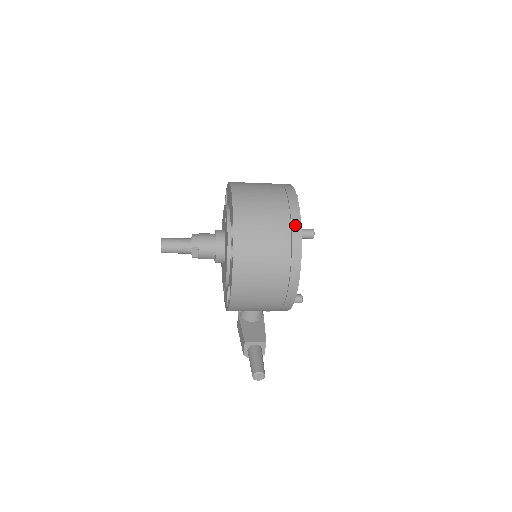
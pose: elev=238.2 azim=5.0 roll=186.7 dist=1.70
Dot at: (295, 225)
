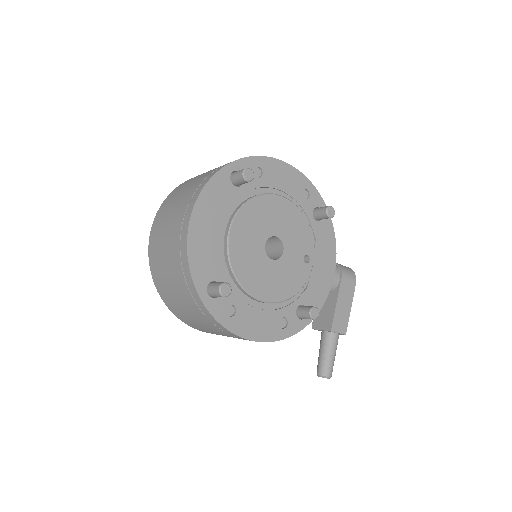
Dot at: (193, 293)
